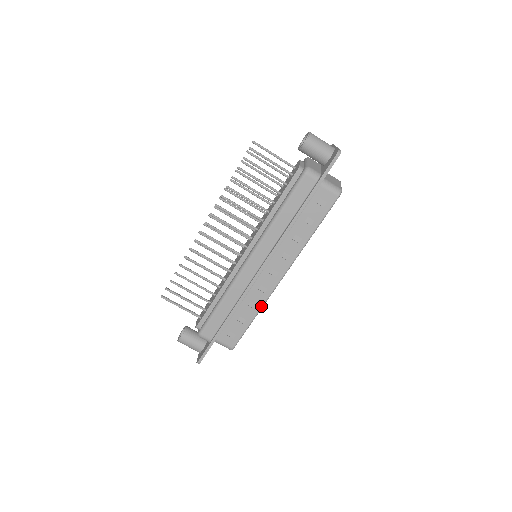
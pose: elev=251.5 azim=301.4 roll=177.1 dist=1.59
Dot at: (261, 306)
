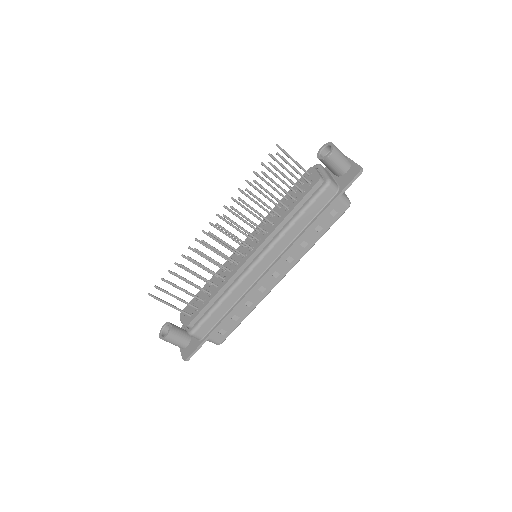
Dot at: (257, 304)
